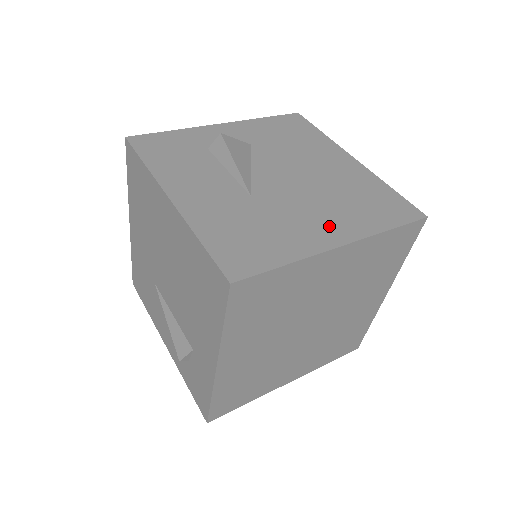
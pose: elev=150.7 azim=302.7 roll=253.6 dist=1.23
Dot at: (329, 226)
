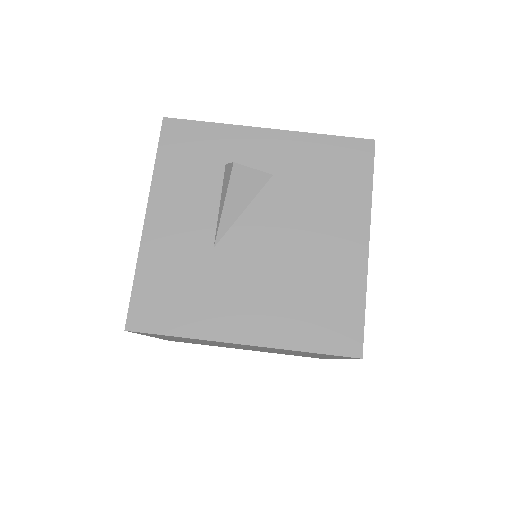
Dot at: (251, 317)
